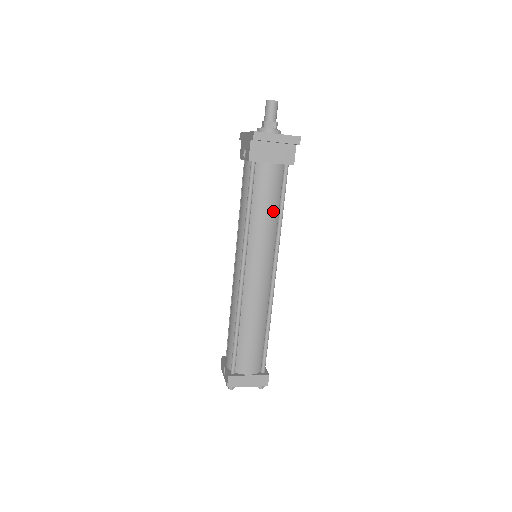
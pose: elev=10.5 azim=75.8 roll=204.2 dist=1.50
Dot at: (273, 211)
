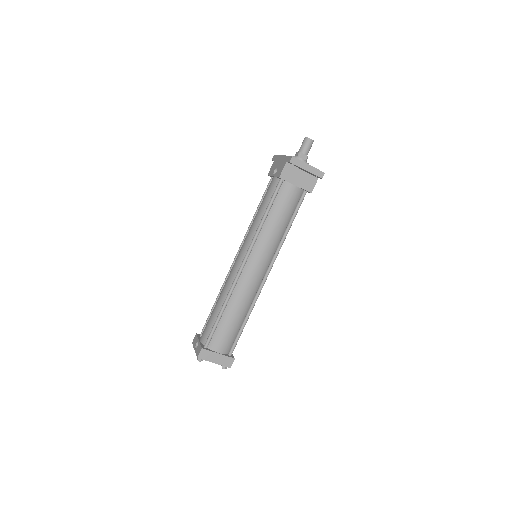
Dot at: (284, 223)
